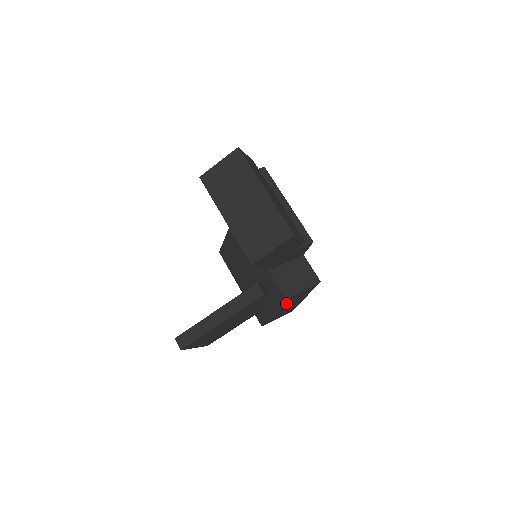
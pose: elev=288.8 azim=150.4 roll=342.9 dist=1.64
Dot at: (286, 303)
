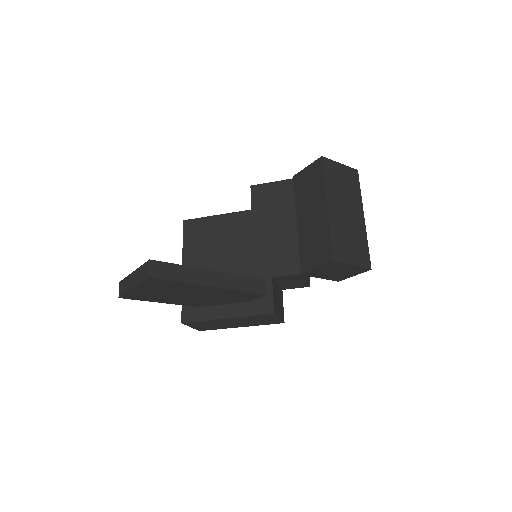
Dot at: (250, 318)
